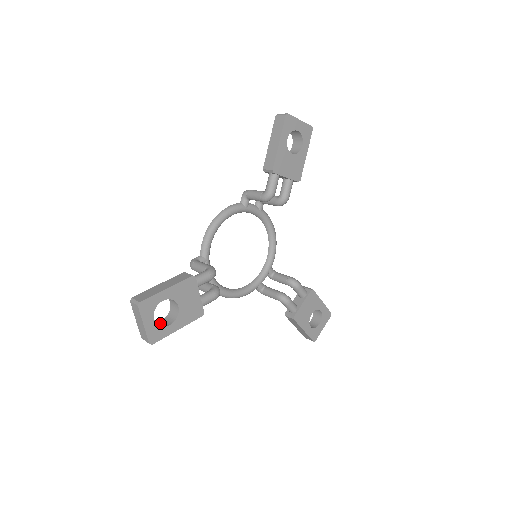
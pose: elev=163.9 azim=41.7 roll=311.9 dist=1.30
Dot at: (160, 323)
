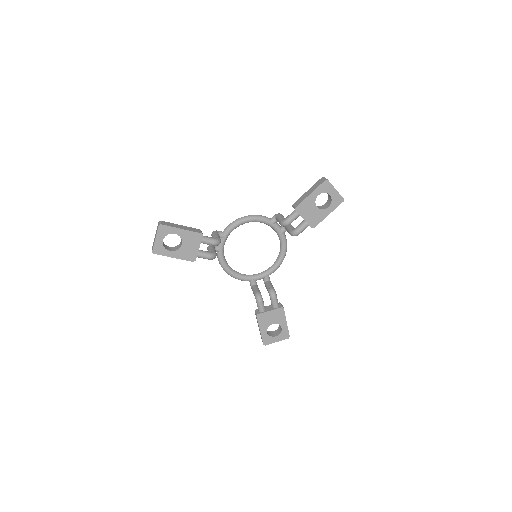
Dot at: (167, 247)
